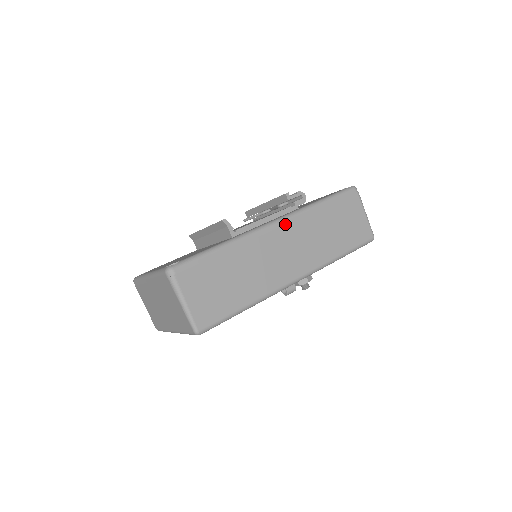
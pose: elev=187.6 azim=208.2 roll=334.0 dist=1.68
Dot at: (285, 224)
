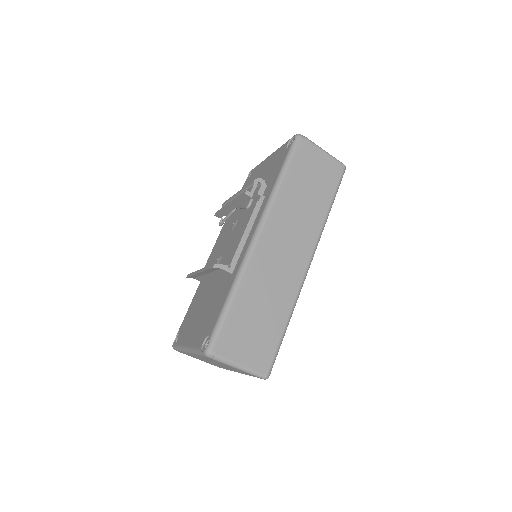
Dot at: (267, 227)
